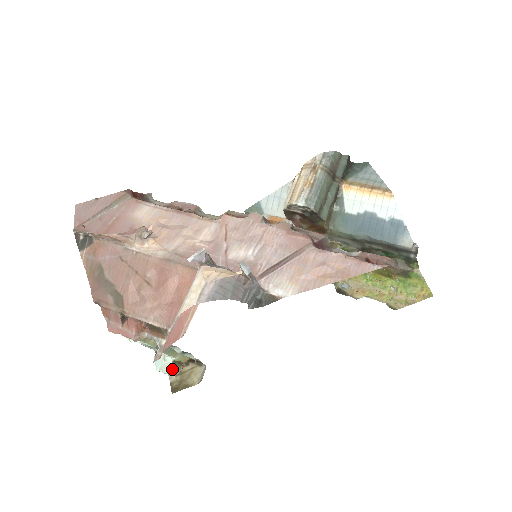
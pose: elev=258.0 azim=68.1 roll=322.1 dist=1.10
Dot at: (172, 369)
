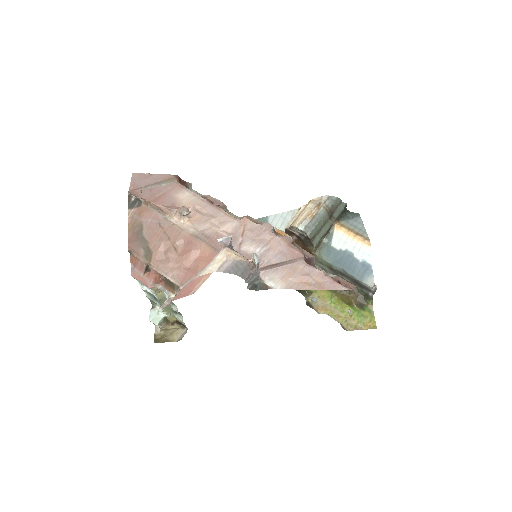
Dot at: (161, 323)
